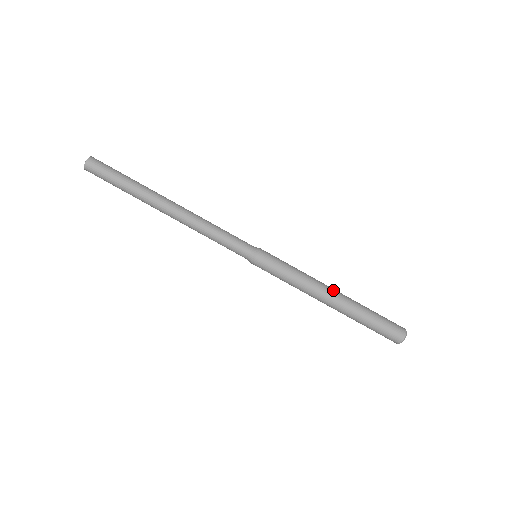
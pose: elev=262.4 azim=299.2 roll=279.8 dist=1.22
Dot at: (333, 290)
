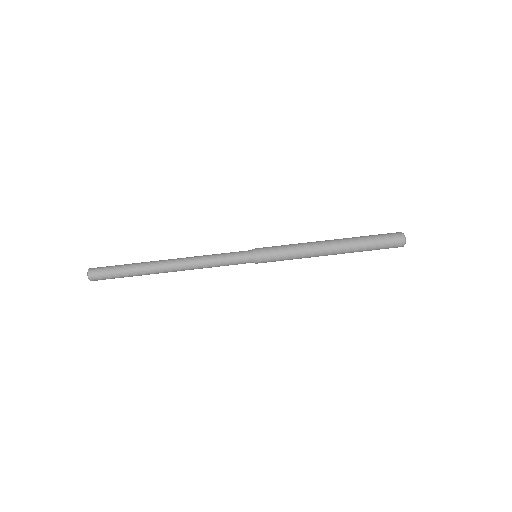
Dot at: (329, 243)
